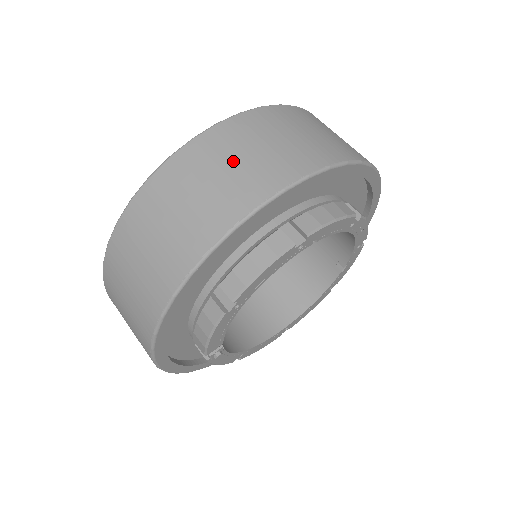
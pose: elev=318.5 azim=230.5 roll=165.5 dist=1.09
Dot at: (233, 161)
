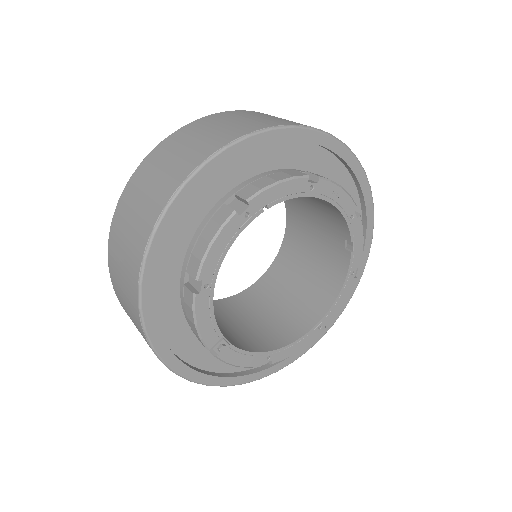
Dot at: (168, 160)
